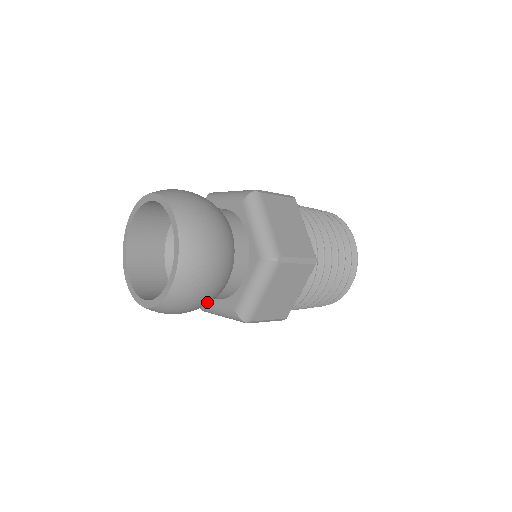
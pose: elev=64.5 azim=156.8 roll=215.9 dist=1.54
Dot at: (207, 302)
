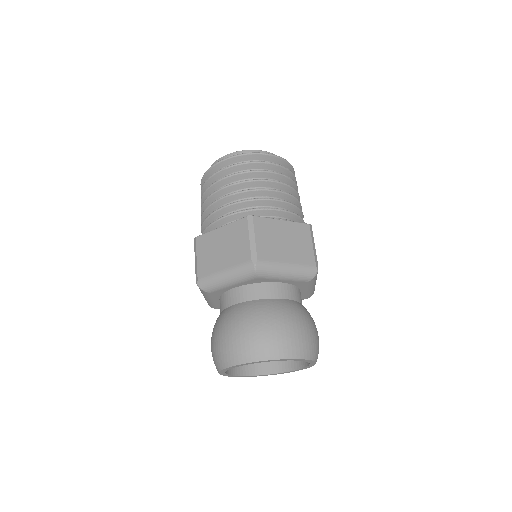
Dot at: occluded
